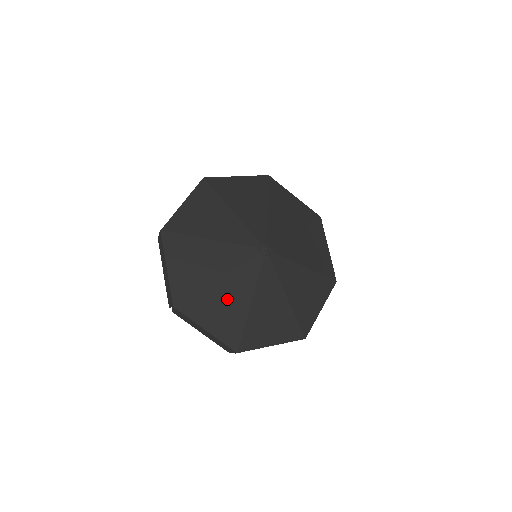
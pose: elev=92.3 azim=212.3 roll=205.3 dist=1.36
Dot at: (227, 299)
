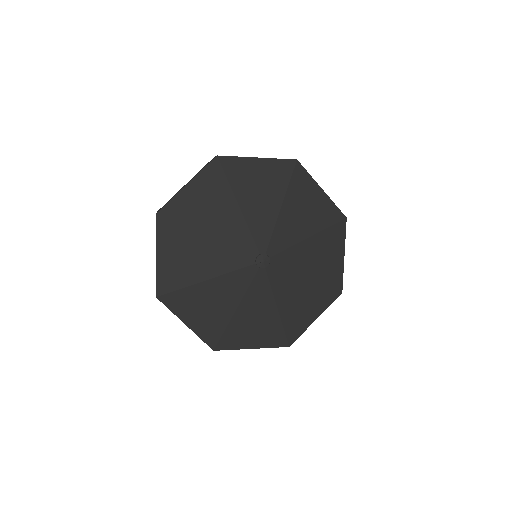
Dot at: (254, 319)
